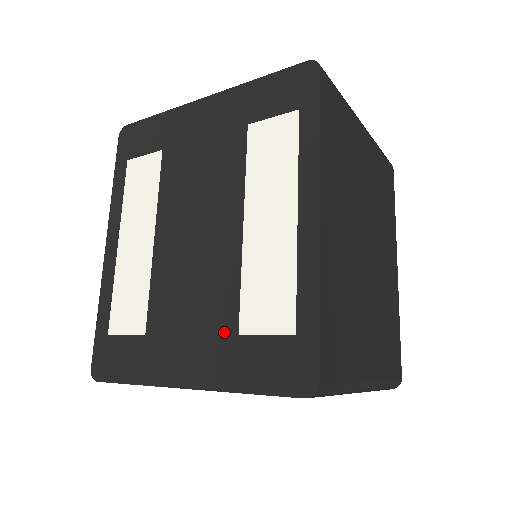
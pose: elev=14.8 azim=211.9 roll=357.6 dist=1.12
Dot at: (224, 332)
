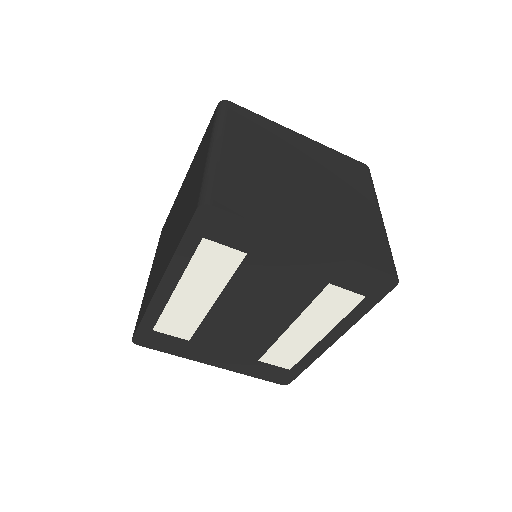
Dot at: (250, 357)
